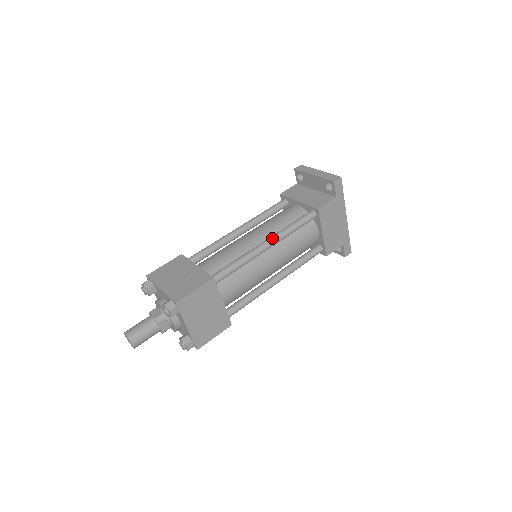
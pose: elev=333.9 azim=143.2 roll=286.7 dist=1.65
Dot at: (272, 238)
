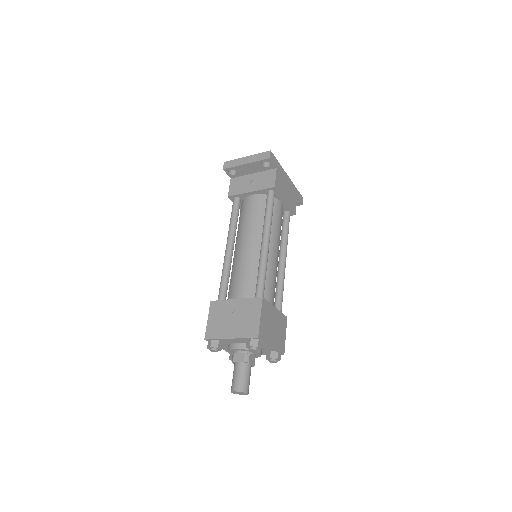
Dot at: (265, 234)
